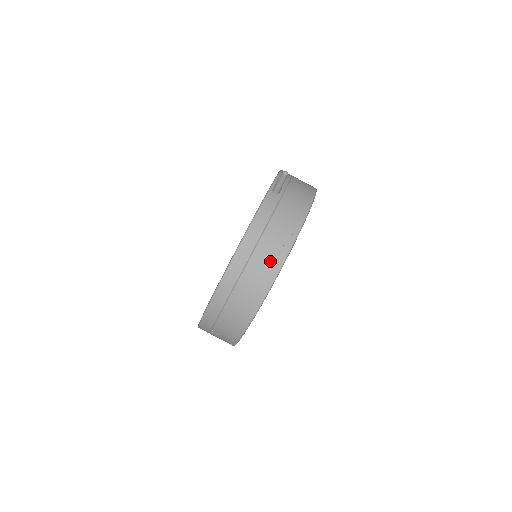
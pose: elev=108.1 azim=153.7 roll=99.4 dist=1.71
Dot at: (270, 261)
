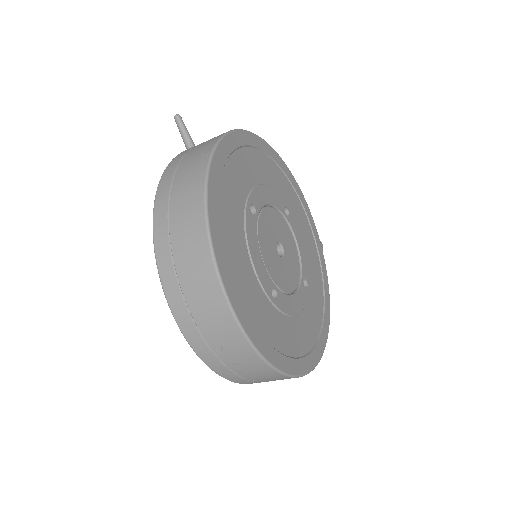
Dot at: (191, 185)
